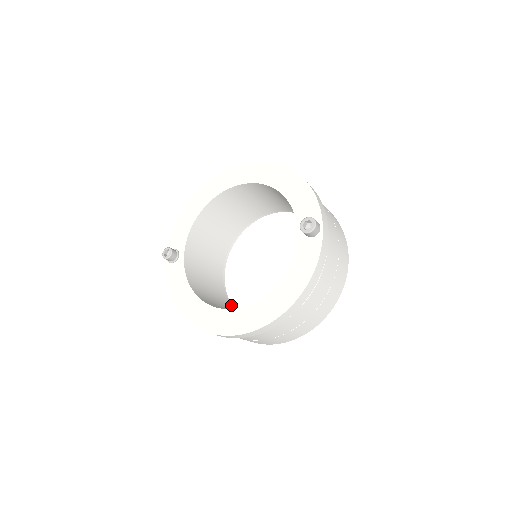
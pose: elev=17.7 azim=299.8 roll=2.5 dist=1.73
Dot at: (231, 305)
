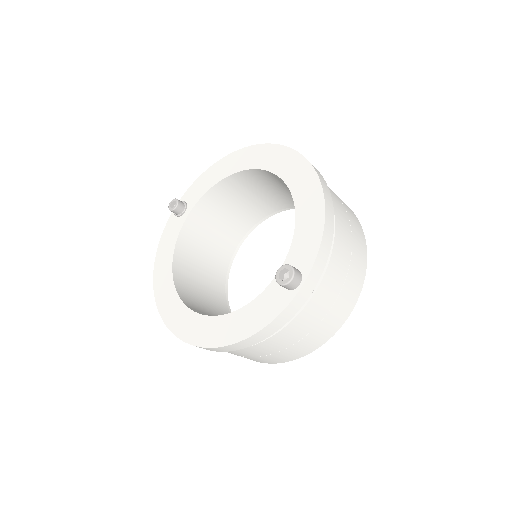
Dot at: (224, 283)
